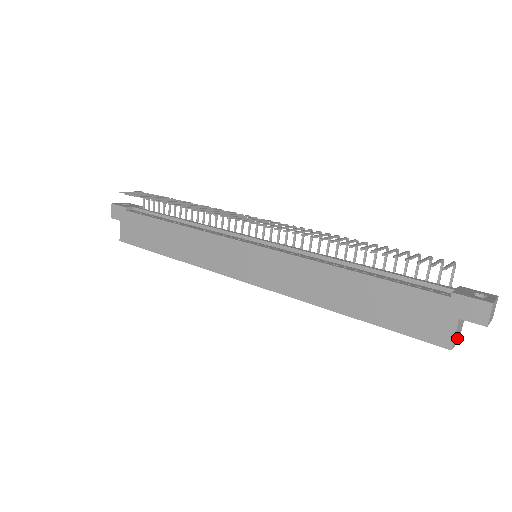
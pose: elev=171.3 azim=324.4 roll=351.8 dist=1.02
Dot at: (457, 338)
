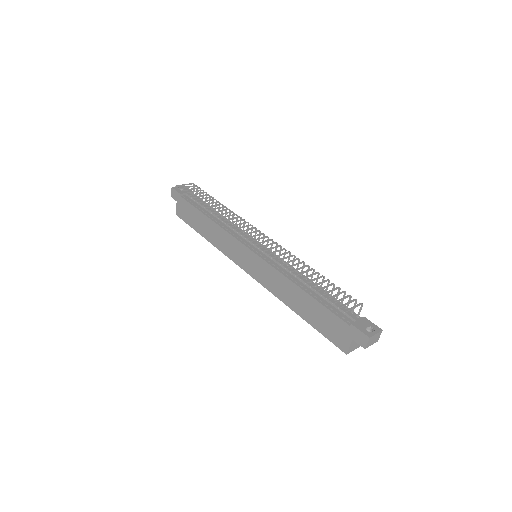
Dot at: (355, 347)
